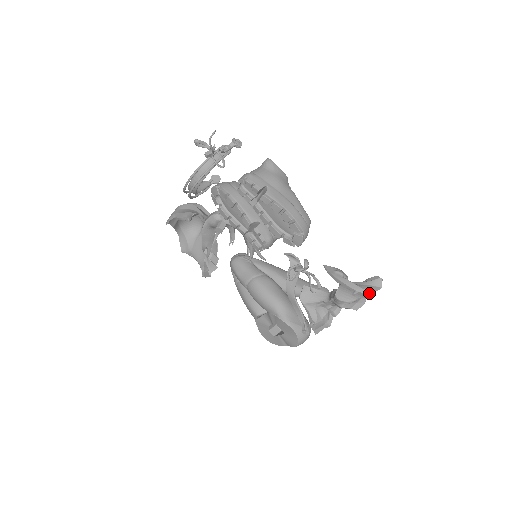
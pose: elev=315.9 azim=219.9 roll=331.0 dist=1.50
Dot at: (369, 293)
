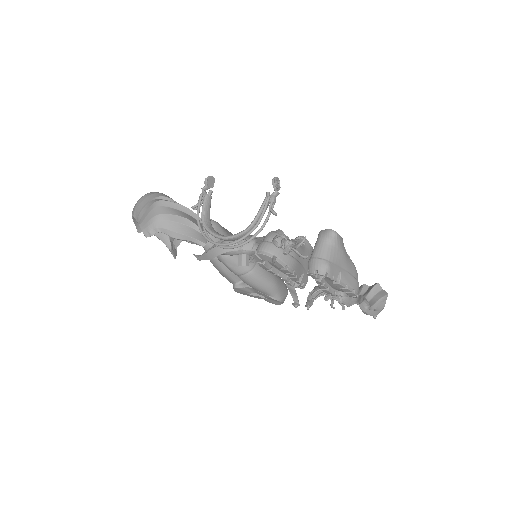
Dot at: occluded
